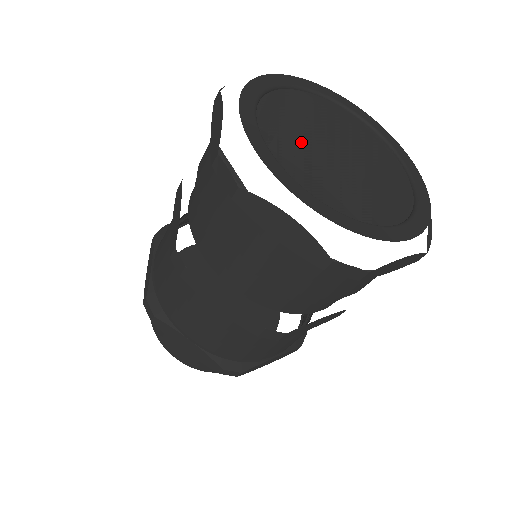
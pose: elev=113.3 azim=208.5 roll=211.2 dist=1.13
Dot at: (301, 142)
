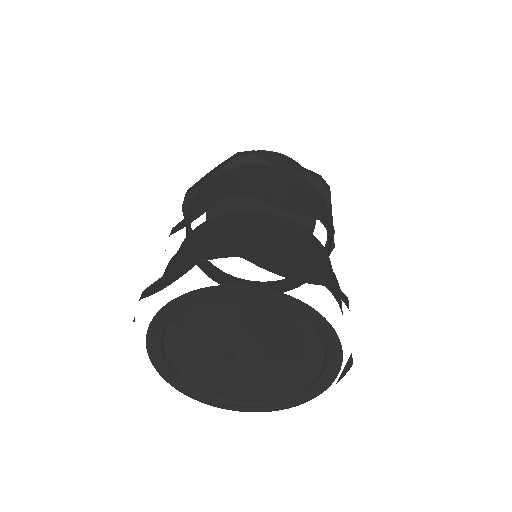
Dot at: (207, 362)
